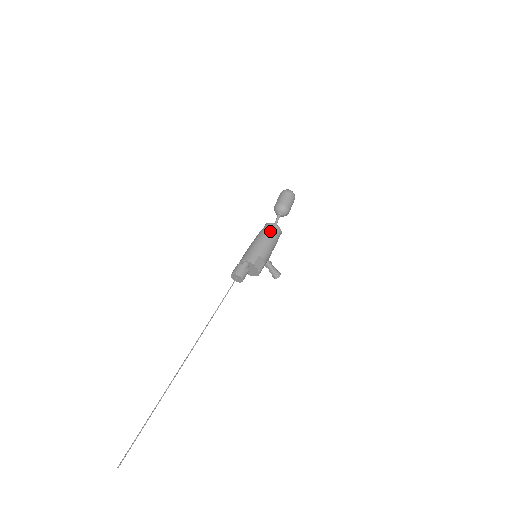
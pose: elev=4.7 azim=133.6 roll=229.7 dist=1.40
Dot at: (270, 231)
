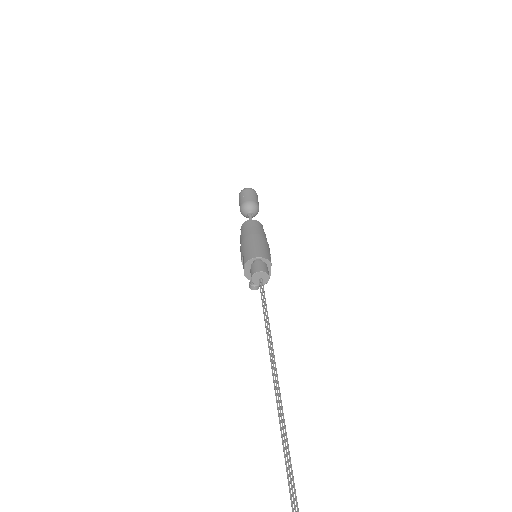
Dot at: (261, 229)
